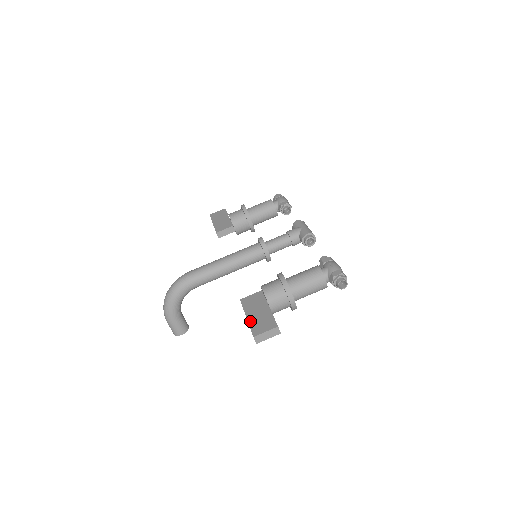
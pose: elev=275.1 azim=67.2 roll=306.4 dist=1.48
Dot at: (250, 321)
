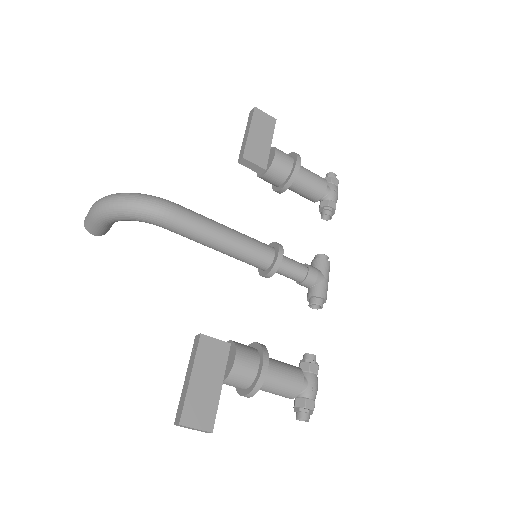
Dot at: (191, 390)
